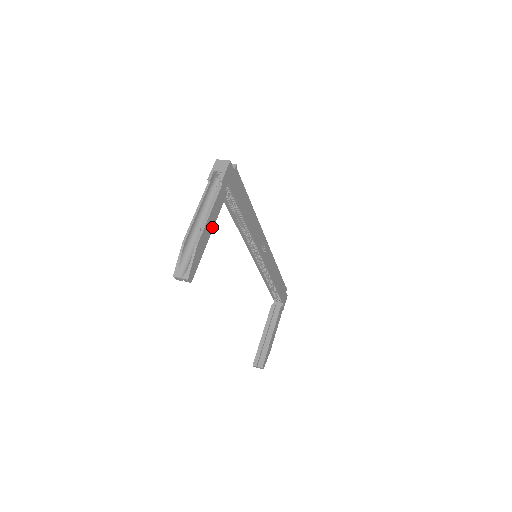
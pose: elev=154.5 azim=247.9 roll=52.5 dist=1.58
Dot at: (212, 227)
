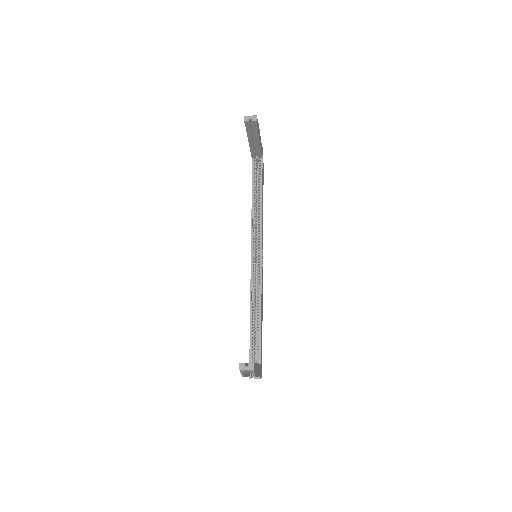
Dot at: occluded
